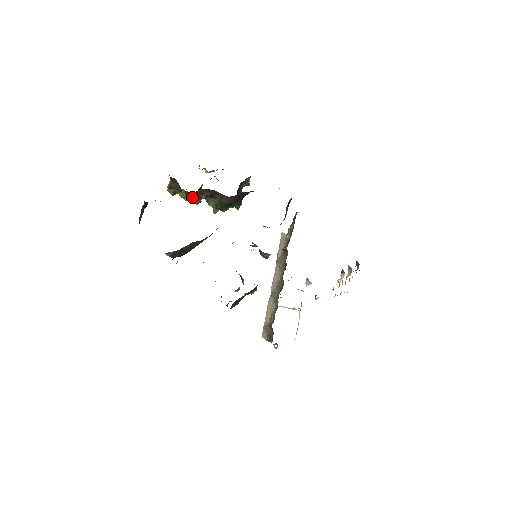
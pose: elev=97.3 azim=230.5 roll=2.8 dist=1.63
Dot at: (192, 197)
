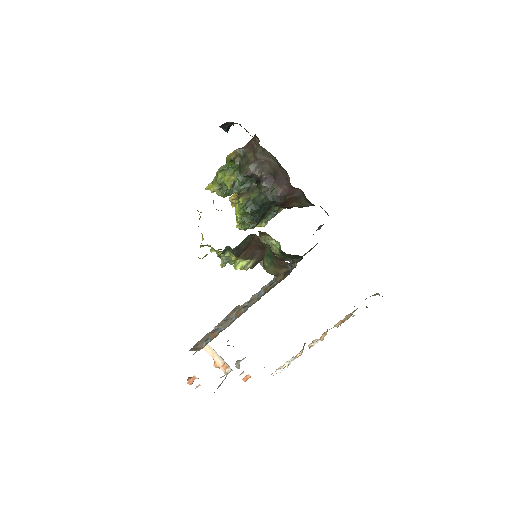
Dot at: (251, 167)
